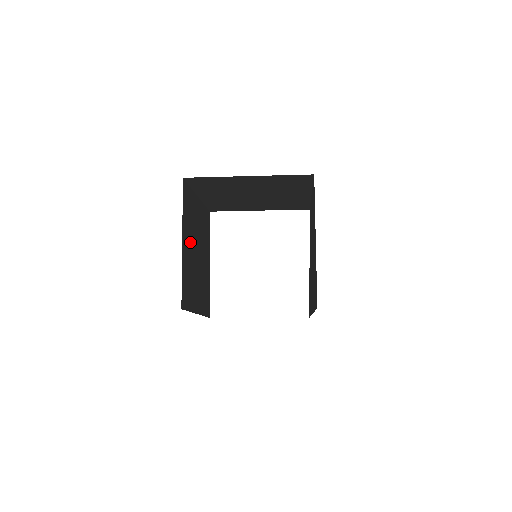
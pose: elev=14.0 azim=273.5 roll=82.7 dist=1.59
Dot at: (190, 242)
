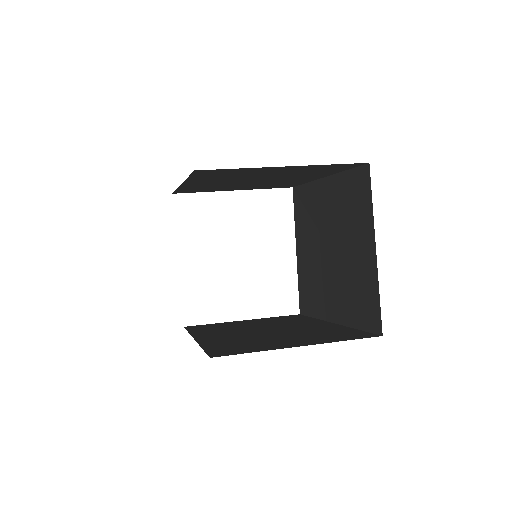
Dot at: occluded
